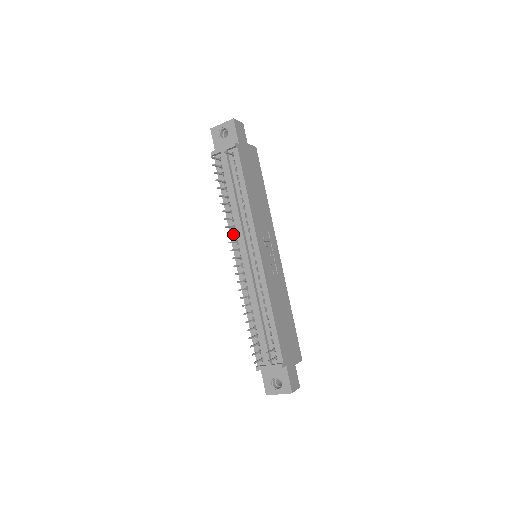
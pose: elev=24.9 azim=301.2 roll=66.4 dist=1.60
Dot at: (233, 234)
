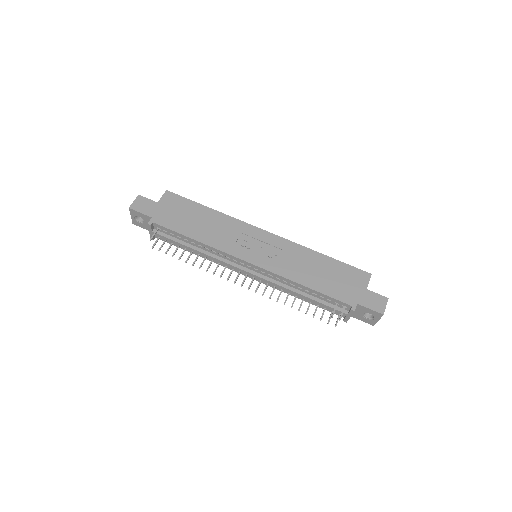
Dot at: (224, 269)
